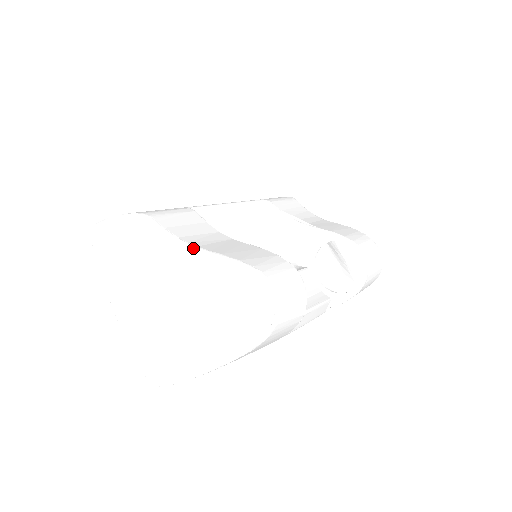
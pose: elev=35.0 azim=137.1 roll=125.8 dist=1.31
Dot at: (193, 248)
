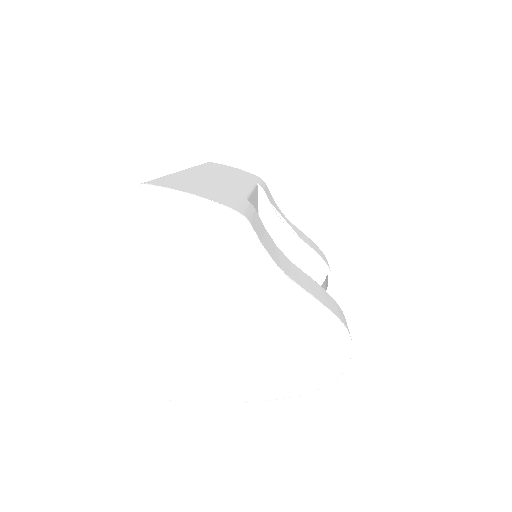
Dot at: (288, 280)
